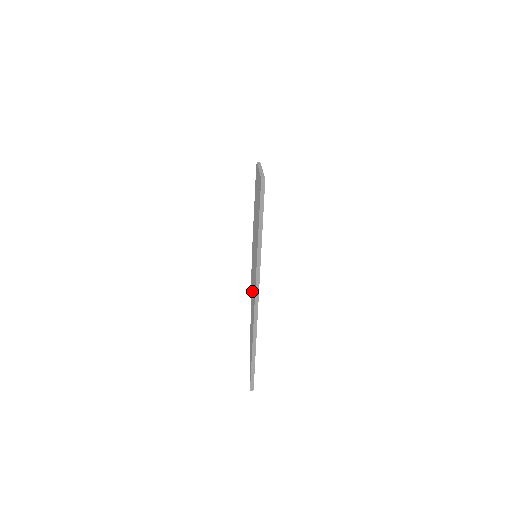
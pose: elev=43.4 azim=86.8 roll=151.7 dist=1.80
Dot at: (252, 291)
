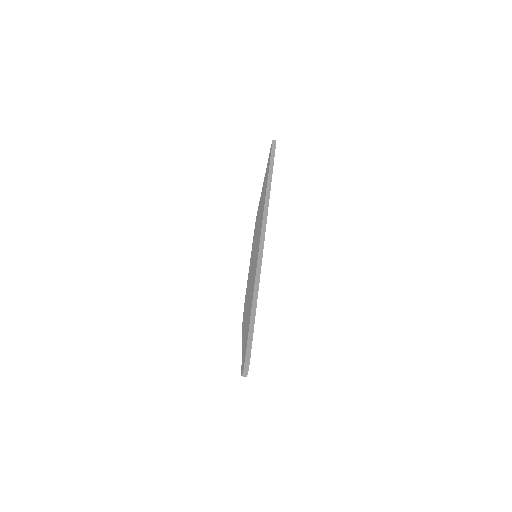
Dot at: occluded
